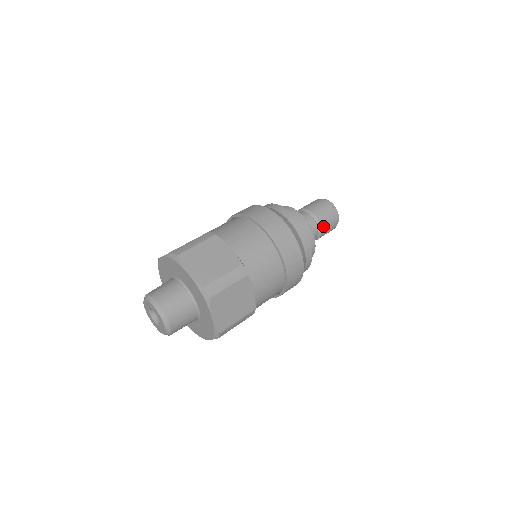
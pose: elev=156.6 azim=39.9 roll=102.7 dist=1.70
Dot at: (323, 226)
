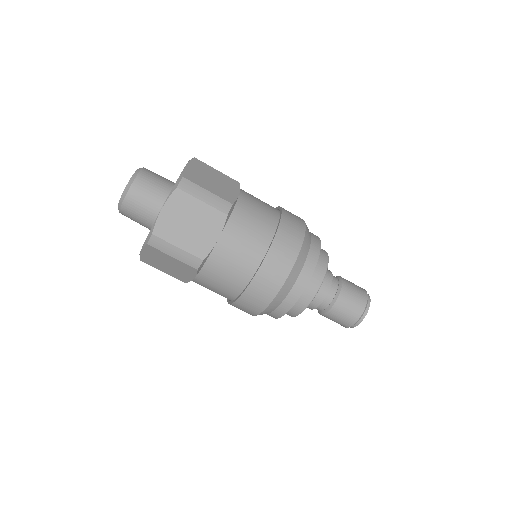
Dot at: (341, 300)
